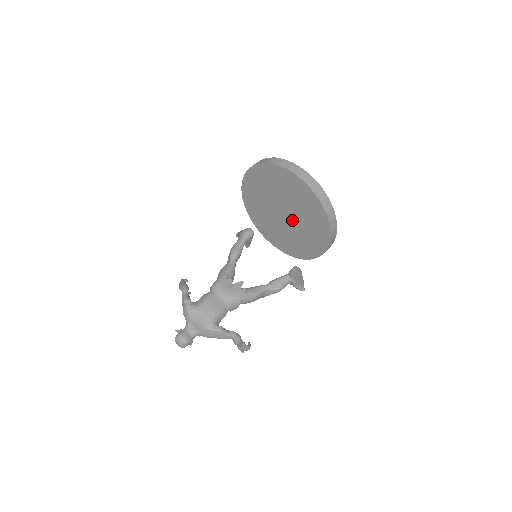
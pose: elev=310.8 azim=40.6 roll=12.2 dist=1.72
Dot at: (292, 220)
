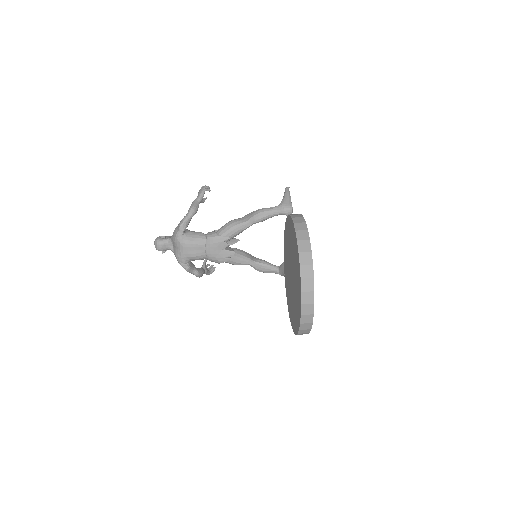
Dot at: (291, 285)
